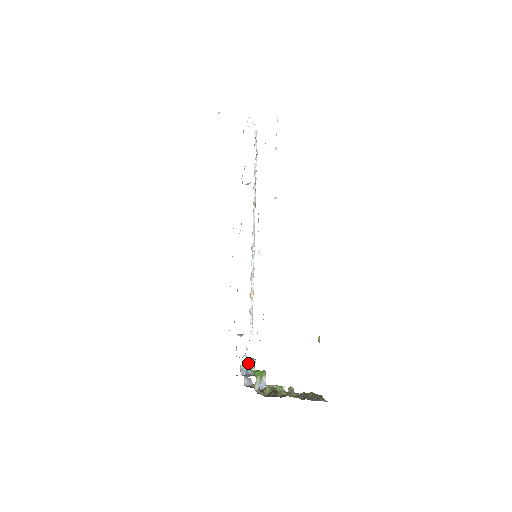
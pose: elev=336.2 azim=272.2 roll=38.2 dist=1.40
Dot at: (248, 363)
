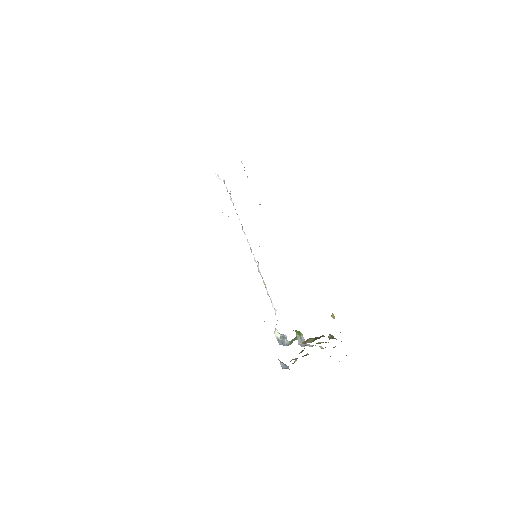
Dot at: (281, 337)
